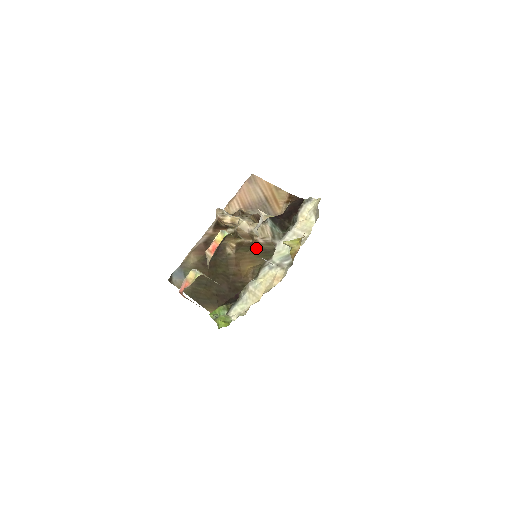
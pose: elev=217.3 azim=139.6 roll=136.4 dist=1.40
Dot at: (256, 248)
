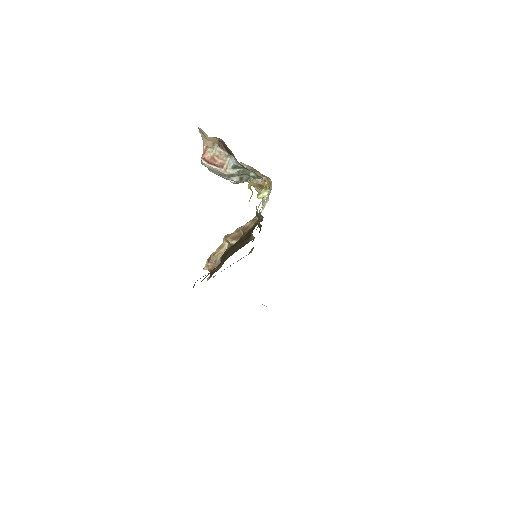
Dot at: occluded
